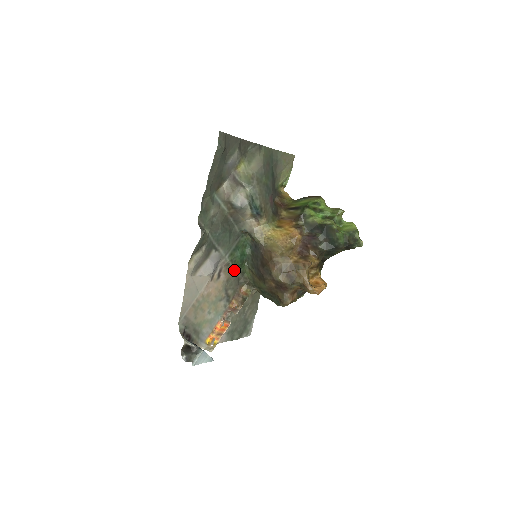
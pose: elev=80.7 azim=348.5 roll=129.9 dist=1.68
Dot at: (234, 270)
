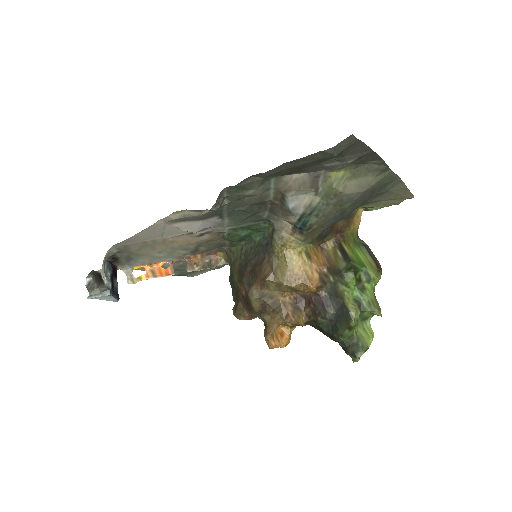
Dot at: (225, 238)
